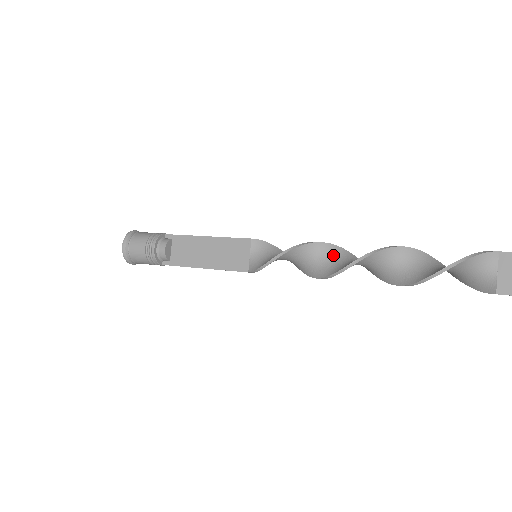
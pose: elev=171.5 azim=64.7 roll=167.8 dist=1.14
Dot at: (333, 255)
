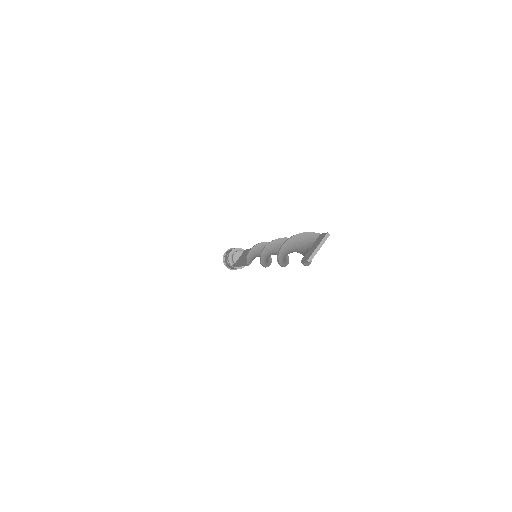
Dot at: occluded
